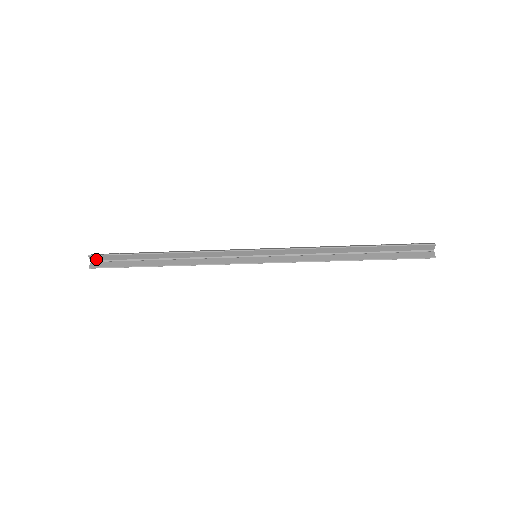
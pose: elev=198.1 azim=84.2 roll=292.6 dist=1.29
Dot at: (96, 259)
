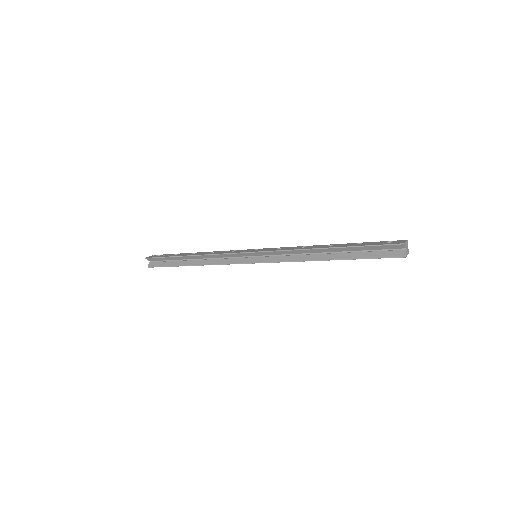
Dot at: (152, 260)
